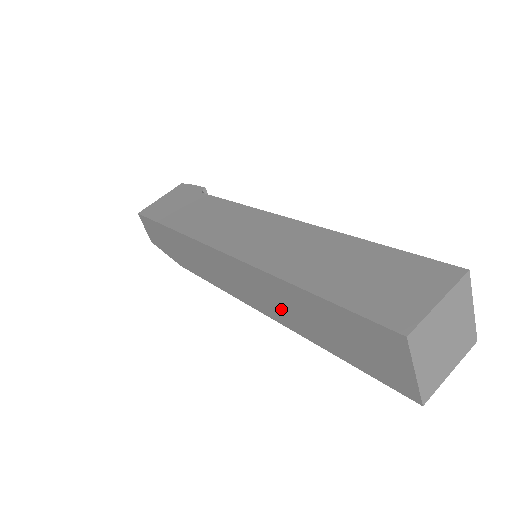
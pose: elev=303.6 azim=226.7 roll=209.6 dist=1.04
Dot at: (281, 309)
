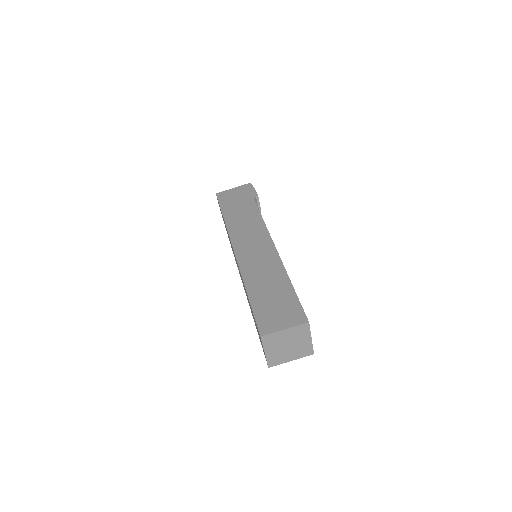
Dot at: occluded
